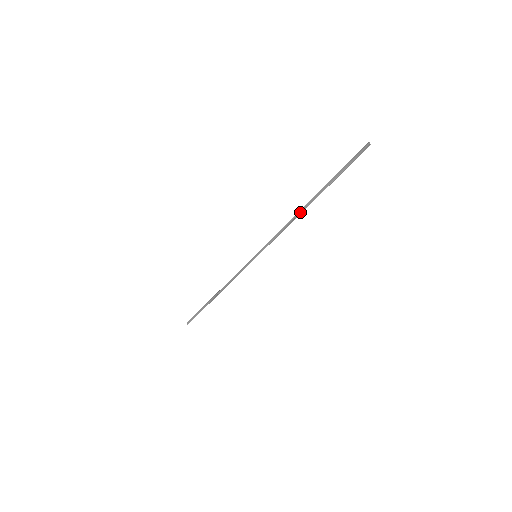
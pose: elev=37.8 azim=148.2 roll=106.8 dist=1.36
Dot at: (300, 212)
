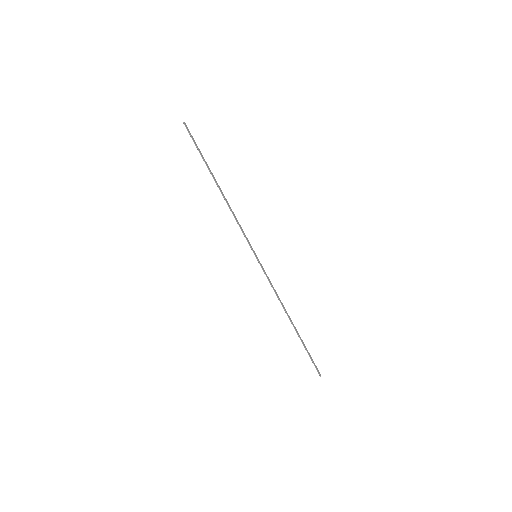
Dot at: (224, 197)
